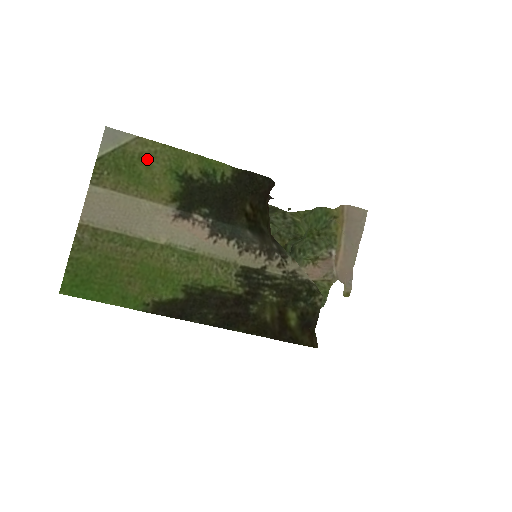
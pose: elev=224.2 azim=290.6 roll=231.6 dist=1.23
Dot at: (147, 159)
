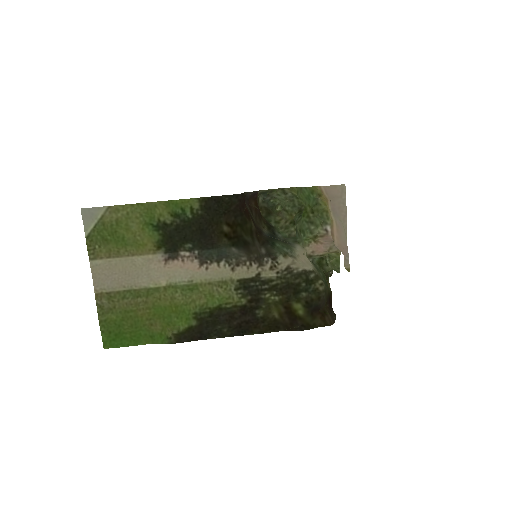
Dot at: (123, 222)
